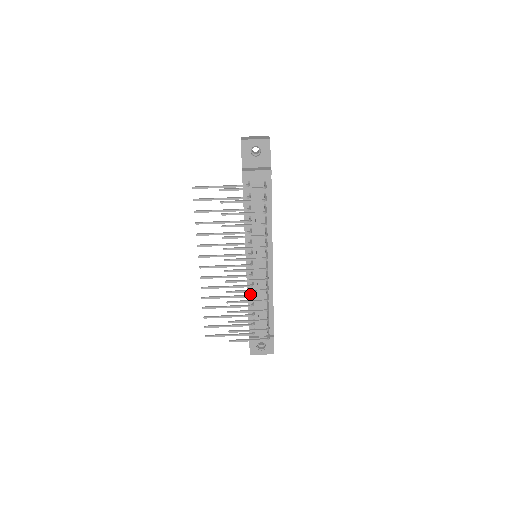
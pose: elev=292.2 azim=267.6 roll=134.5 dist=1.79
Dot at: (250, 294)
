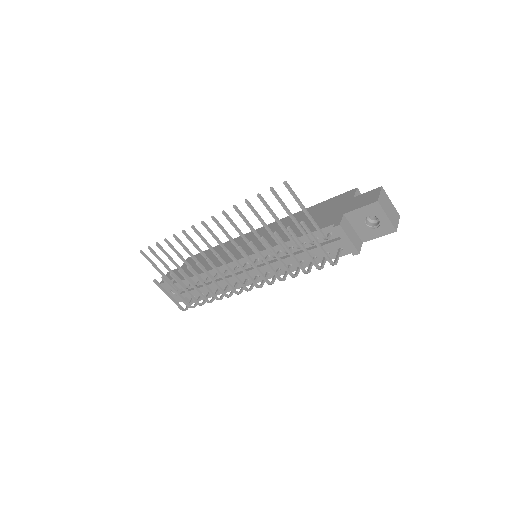
Dot at: (214, 272)
